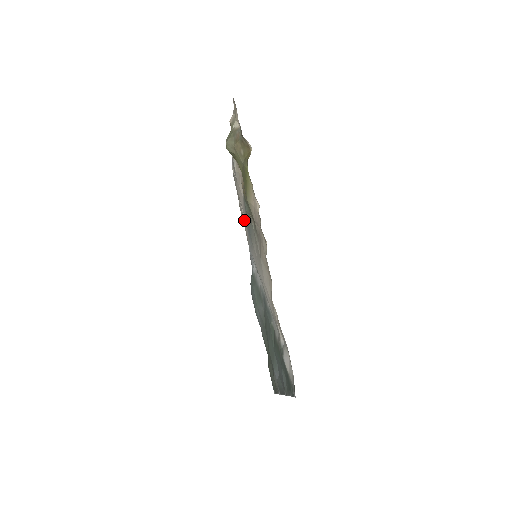
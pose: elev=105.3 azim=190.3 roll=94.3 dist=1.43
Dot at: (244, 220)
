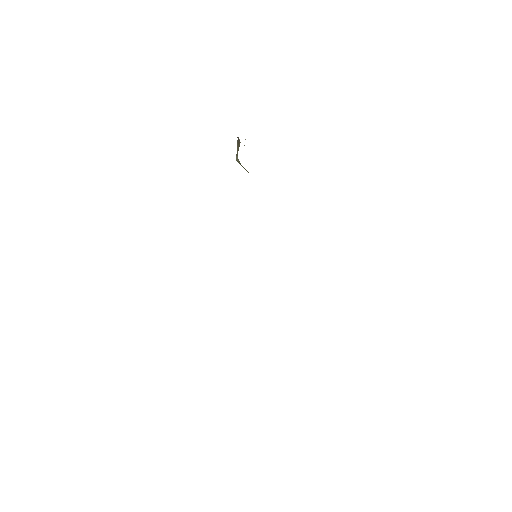
Dot at: occluded
